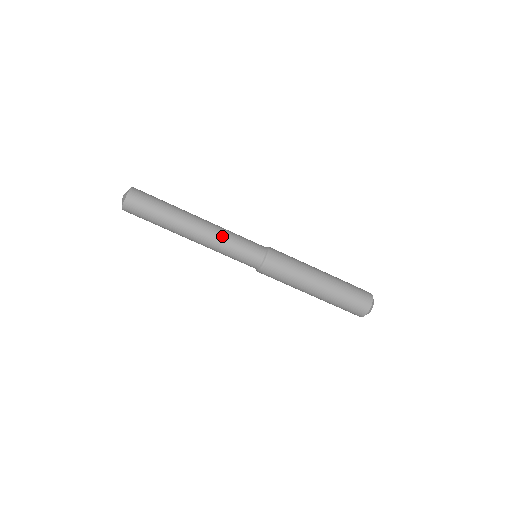
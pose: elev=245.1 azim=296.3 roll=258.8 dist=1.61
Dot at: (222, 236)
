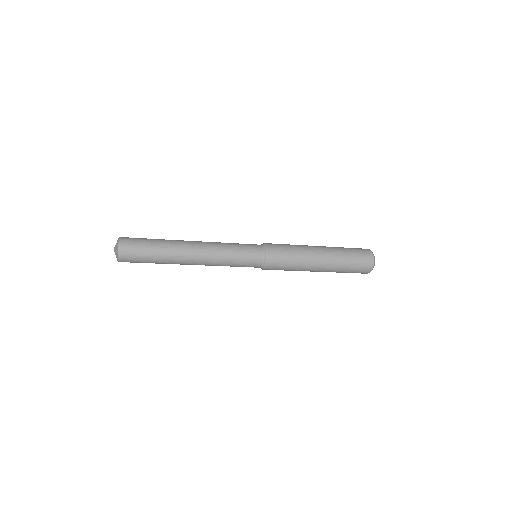
Dot at: (218, 265)
